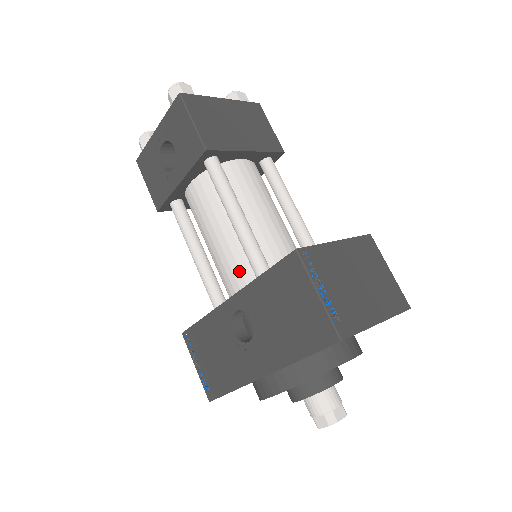
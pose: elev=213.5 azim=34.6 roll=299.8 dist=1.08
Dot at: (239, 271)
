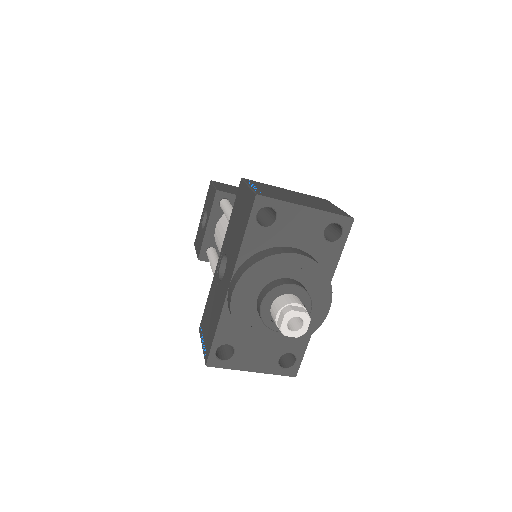
Dot at: occluded
